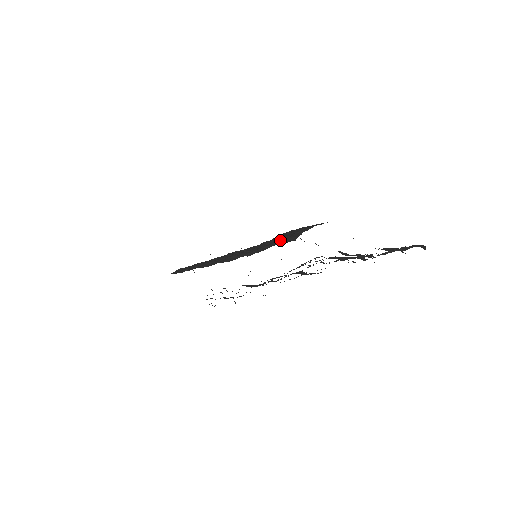
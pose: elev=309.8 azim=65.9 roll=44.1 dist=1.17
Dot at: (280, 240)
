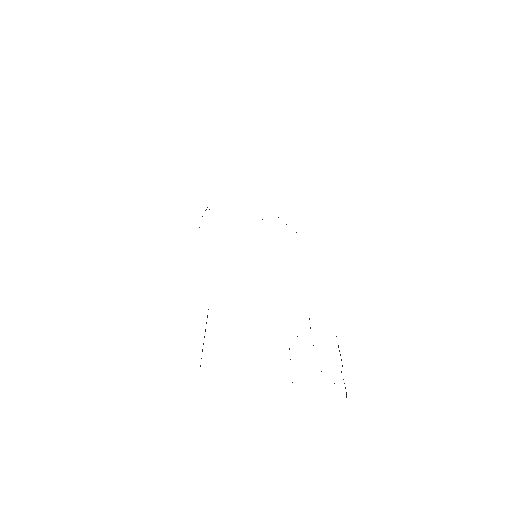
Dot at: occluded
